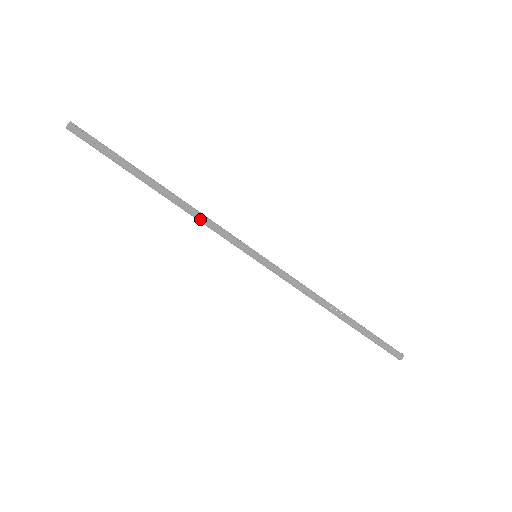
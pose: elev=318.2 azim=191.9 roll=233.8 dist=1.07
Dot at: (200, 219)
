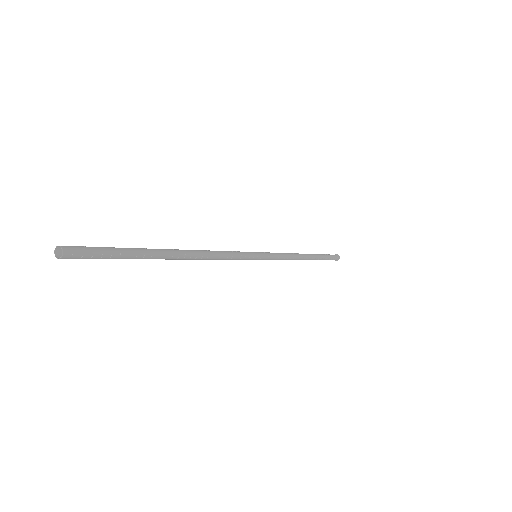
Dot at: (214, 259)
